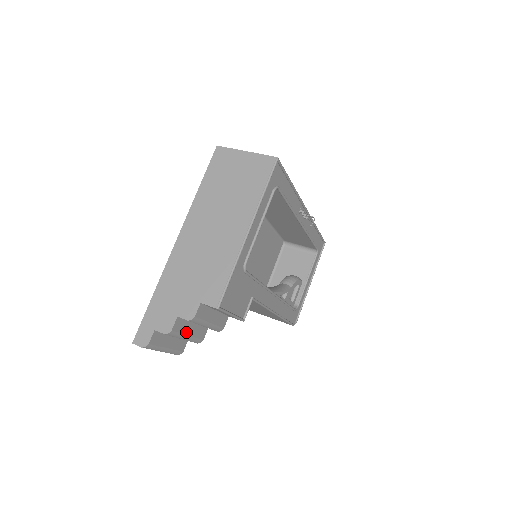
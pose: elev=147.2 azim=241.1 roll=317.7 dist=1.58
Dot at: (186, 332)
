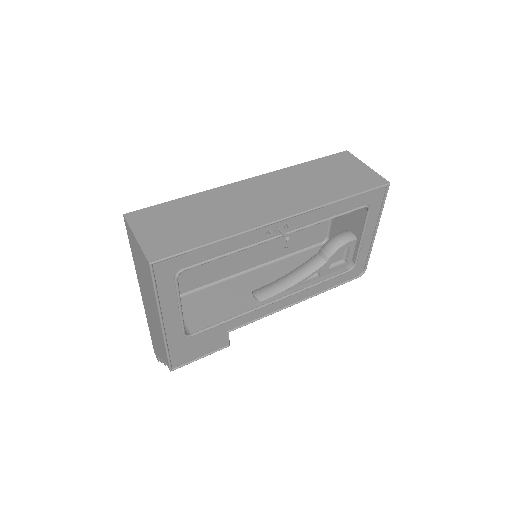
Dot at: occluded
